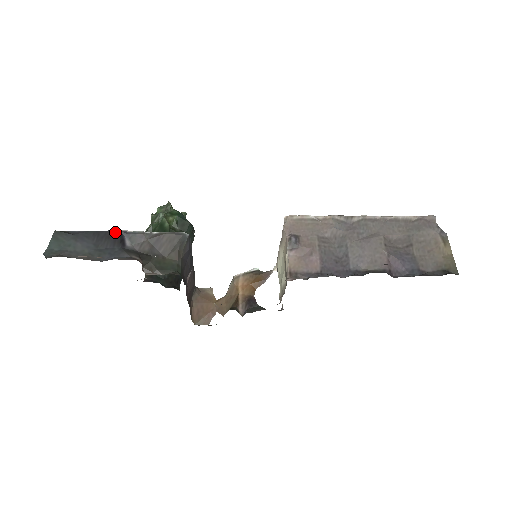
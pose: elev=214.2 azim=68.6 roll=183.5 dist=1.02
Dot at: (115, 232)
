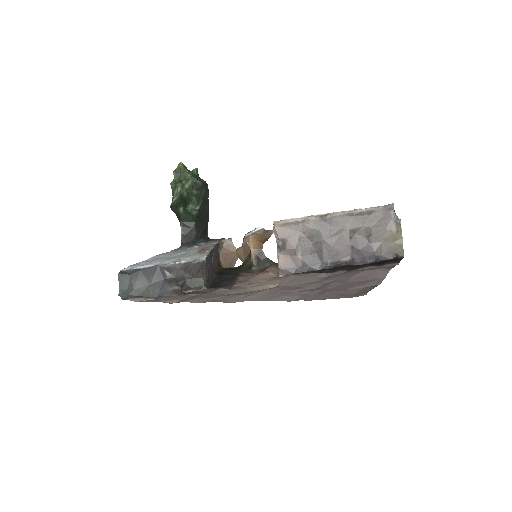
Dot at: (157, 268)
